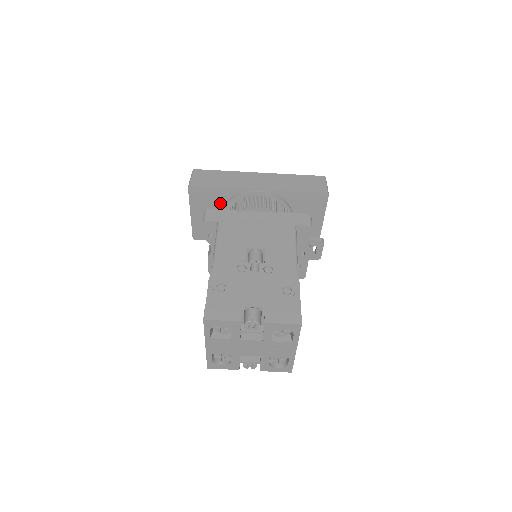
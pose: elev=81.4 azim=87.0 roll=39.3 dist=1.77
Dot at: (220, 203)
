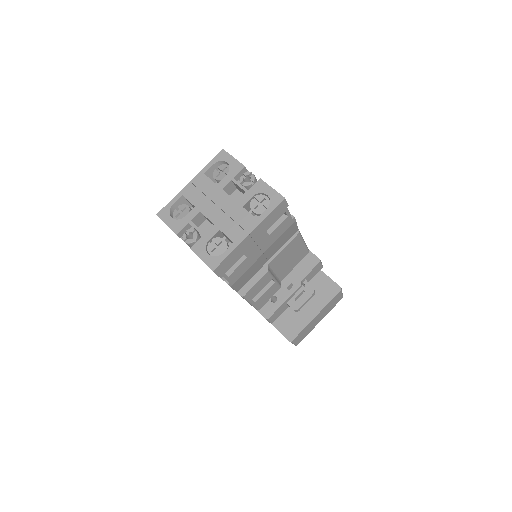
Dot at: occluded
